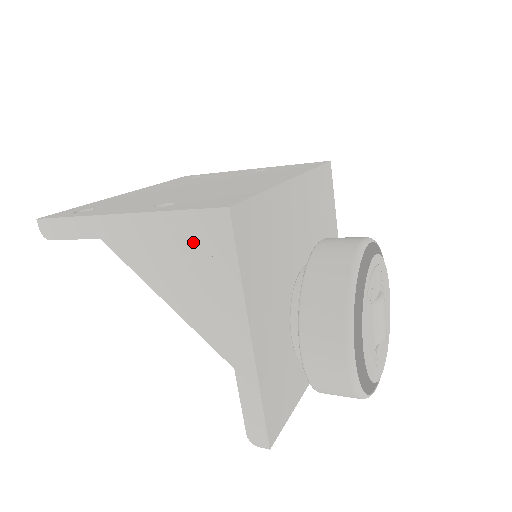
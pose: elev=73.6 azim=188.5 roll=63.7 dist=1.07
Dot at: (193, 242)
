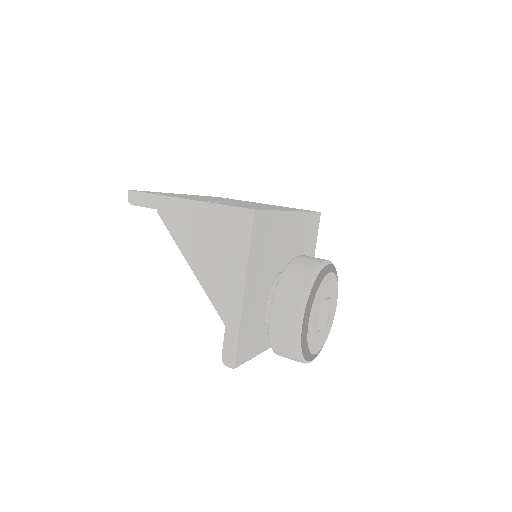
Dot at: (222, 231)
